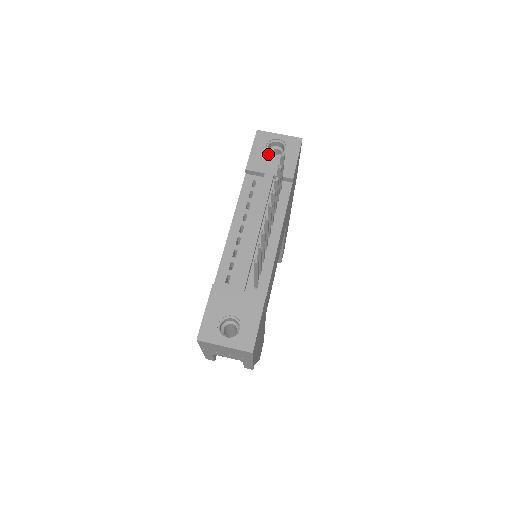
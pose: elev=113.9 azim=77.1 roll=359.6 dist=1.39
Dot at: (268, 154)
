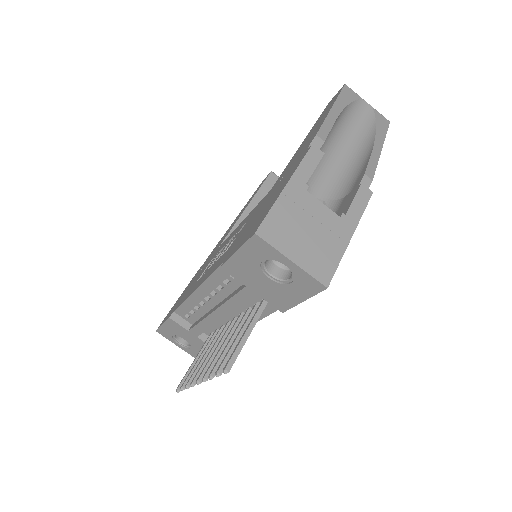
Dot at: (260, 272)
